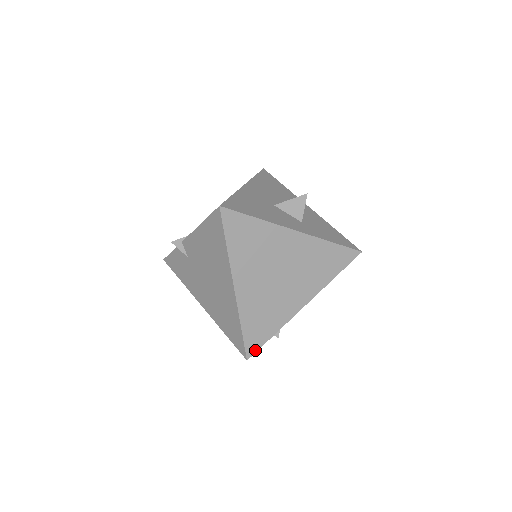
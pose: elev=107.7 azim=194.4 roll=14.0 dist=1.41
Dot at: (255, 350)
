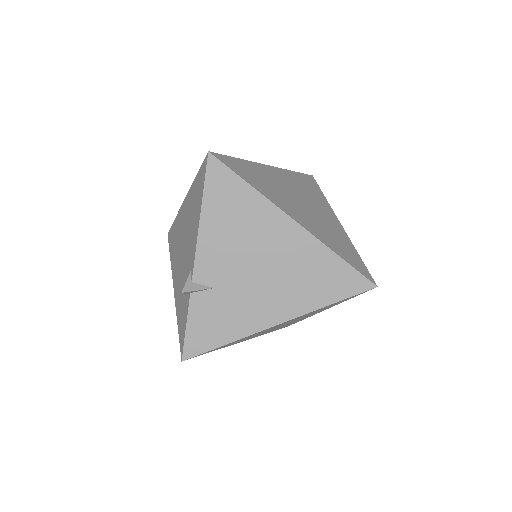
Dot at: (368, 274)
